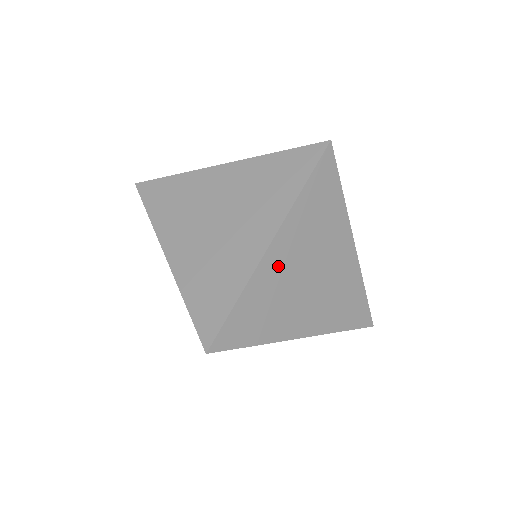
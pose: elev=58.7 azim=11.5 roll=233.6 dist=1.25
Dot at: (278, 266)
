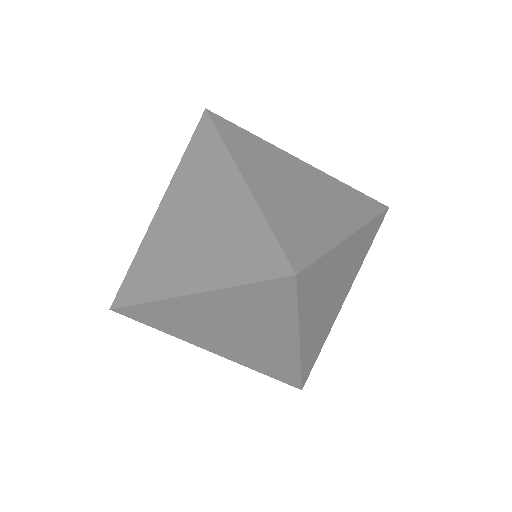
Dot at: (192, 310)
